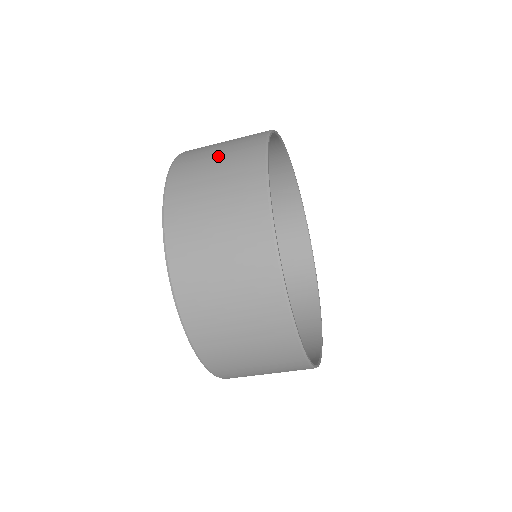
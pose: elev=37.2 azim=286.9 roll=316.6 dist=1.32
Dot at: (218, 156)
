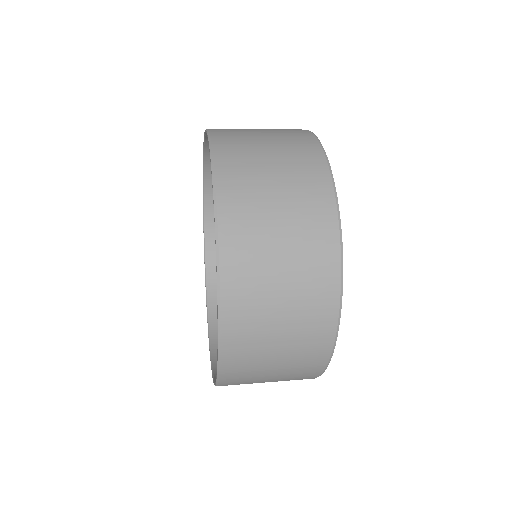
Dot at: (274, 373)
